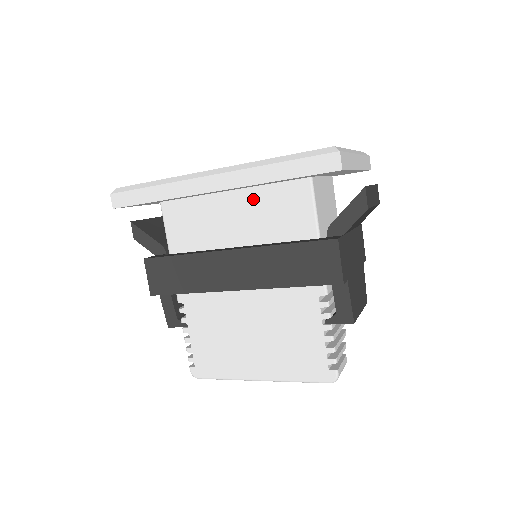
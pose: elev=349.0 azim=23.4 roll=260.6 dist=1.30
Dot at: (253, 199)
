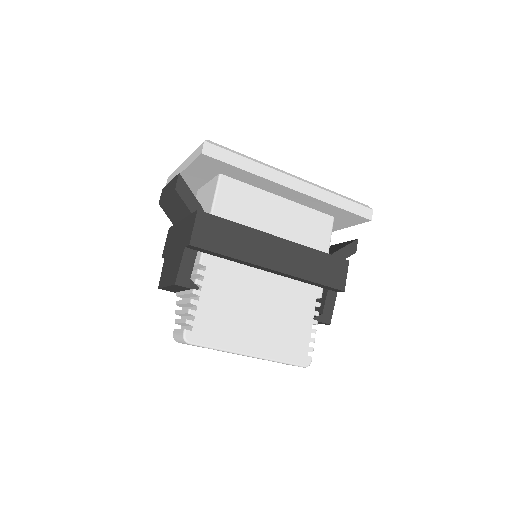
Dot at: (295, 211)
